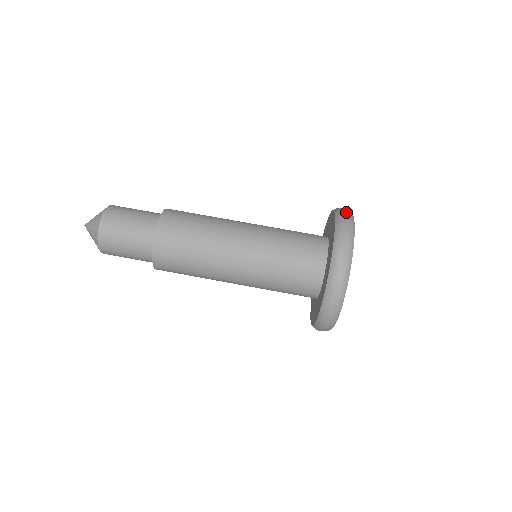
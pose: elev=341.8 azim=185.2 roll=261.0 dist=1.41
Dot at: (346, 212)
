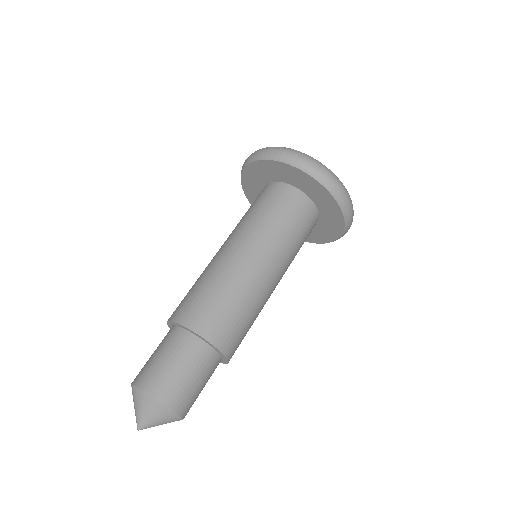
Dot at: (271, 149)
